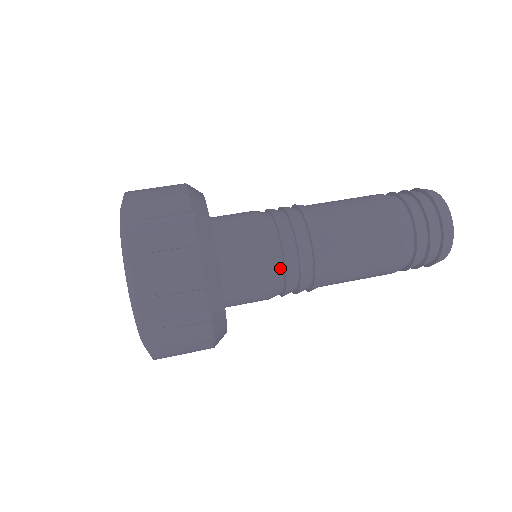
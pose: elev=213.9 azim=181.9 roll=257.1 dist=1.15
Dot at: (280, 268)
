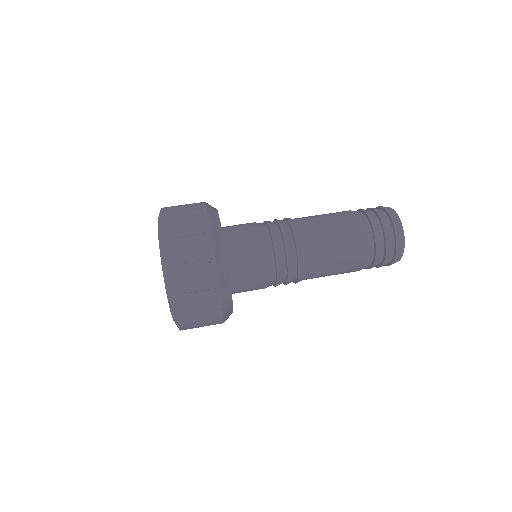
Dot at: (272, 284)
